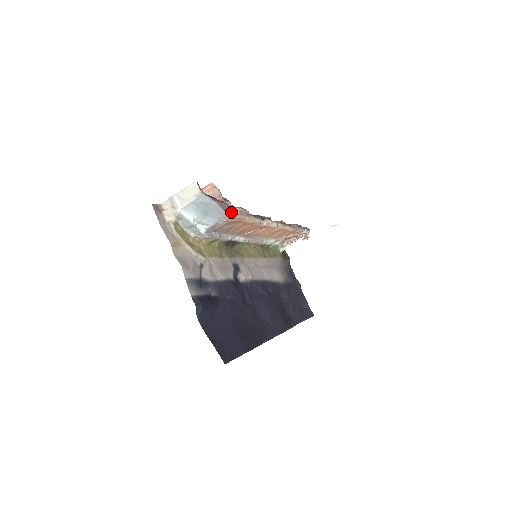
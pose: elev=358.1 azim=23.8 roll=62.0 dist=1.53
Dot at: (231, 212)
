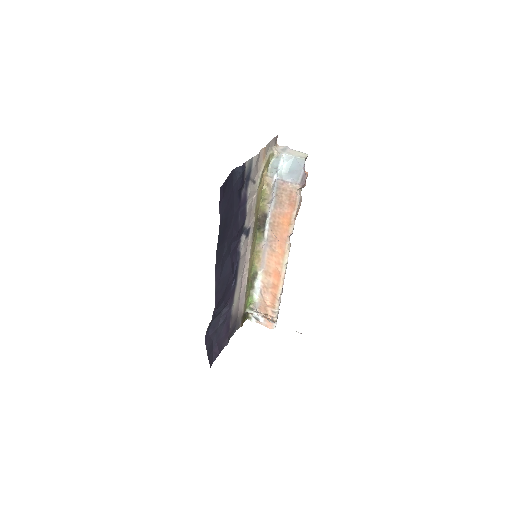
Dot at: (302, 185)
